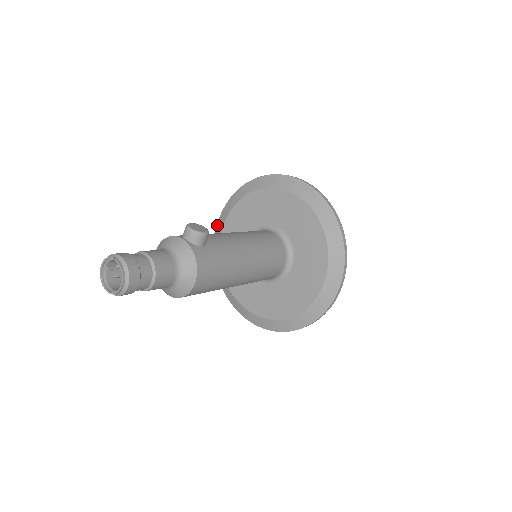
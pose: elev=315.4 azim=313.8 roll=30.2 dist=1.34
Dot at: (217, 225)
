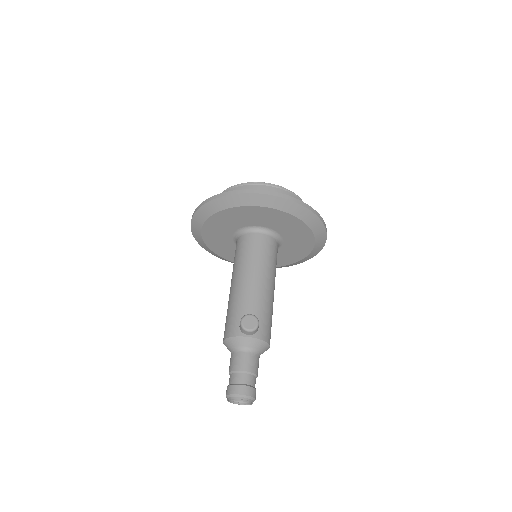
Dot at: (192, 231)
